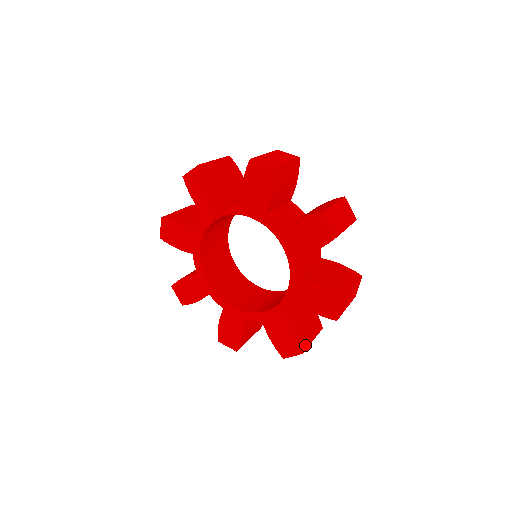
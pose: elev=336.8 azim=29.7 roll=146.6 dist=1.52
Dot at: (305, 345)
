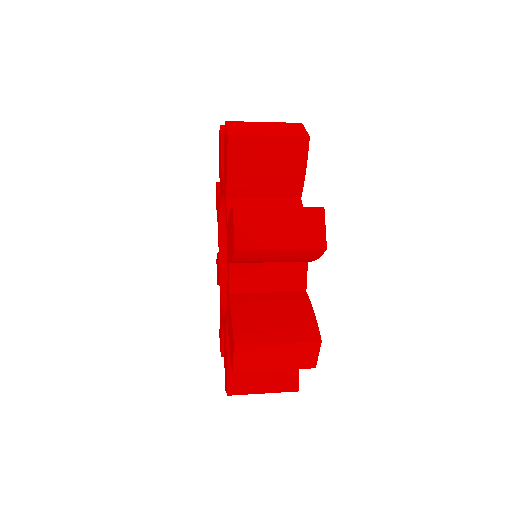
Dot at: (241, 389)
